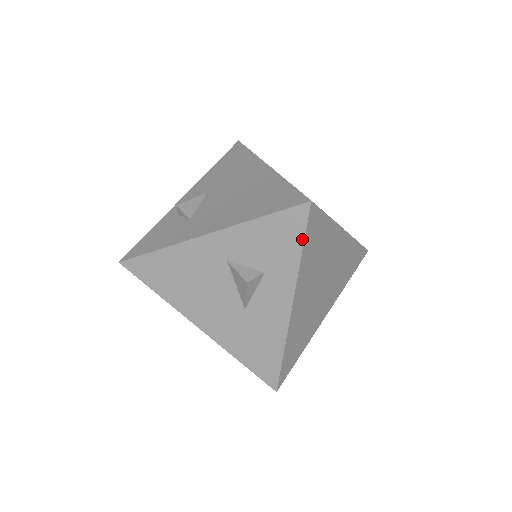
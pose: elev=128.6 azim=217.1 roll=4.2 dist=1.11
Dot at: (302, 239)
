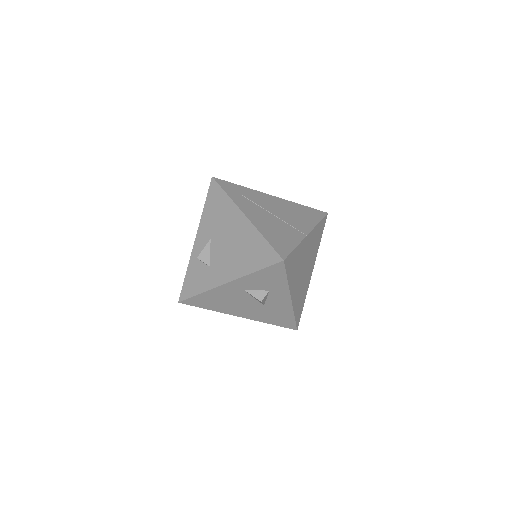
Dot at: (285, 275)
